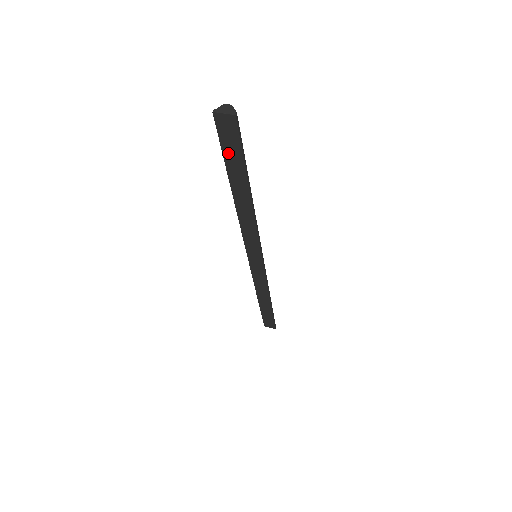
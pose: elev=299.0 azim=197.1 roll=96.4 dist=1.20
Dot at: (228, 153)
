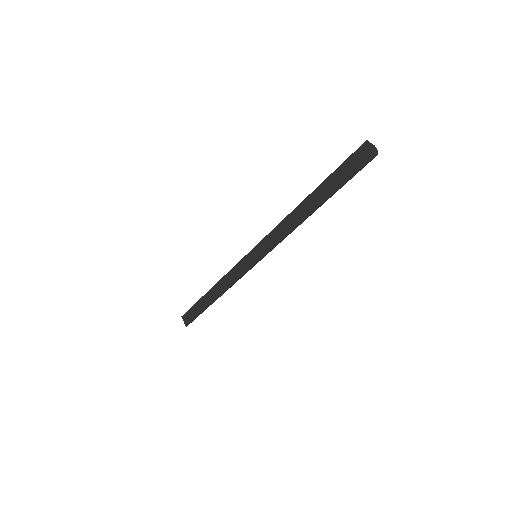
Dot at: (340, 172)
